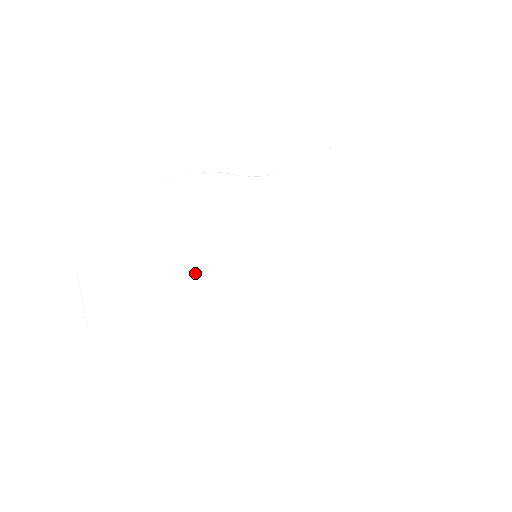
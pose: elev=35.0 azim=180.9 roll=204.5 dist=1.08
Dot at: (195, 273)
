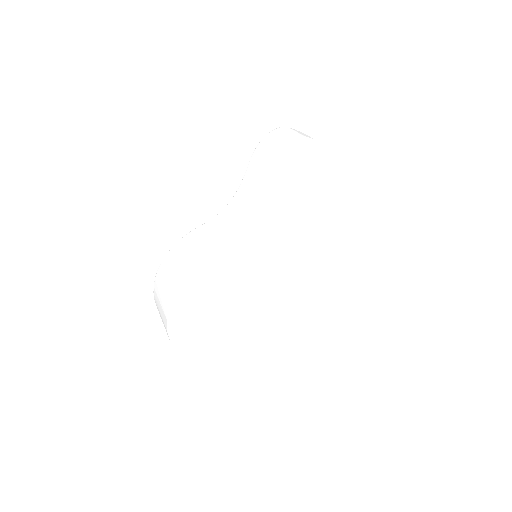
Dot at: (204, 299)
